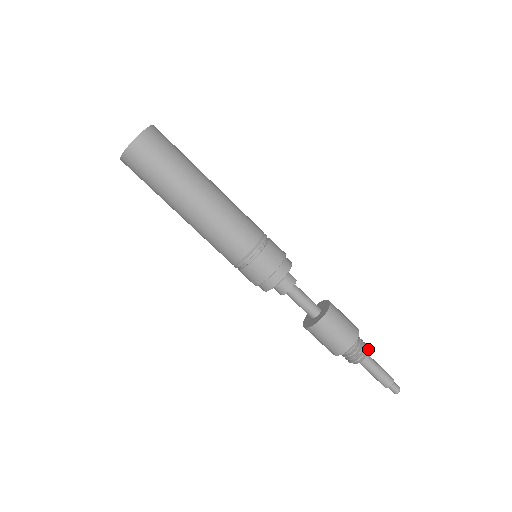
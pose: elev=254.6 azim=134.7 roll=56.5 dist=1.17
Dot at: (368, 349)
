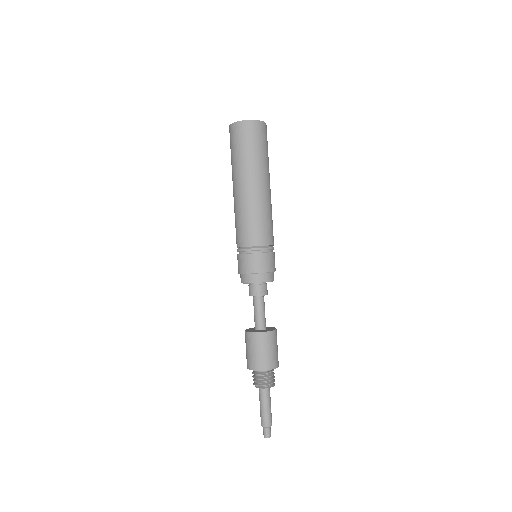
Dot at: occluded
